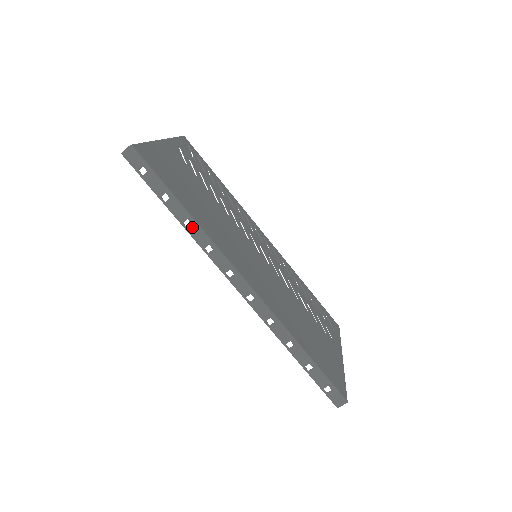
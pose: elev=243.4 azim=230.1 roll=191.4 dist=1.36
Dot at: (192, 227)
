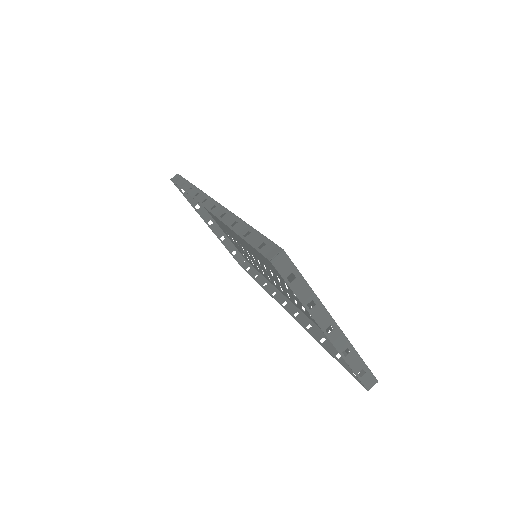
Dot at: (191, 189)
